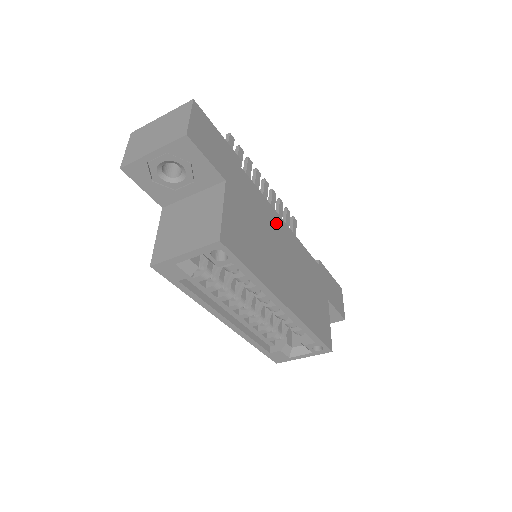
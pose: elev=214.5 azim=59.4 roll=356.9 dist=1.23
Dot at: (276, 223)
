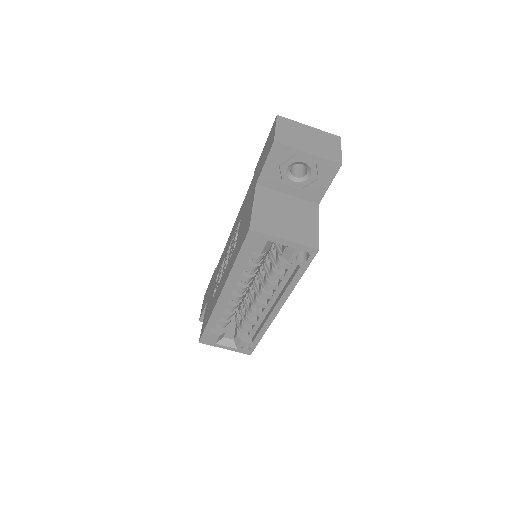
Dot at: occluded
